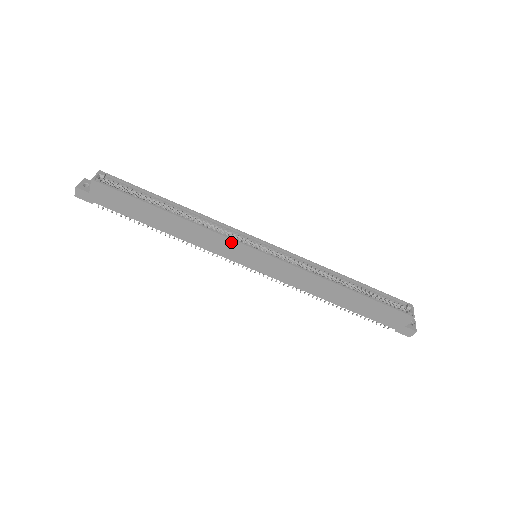
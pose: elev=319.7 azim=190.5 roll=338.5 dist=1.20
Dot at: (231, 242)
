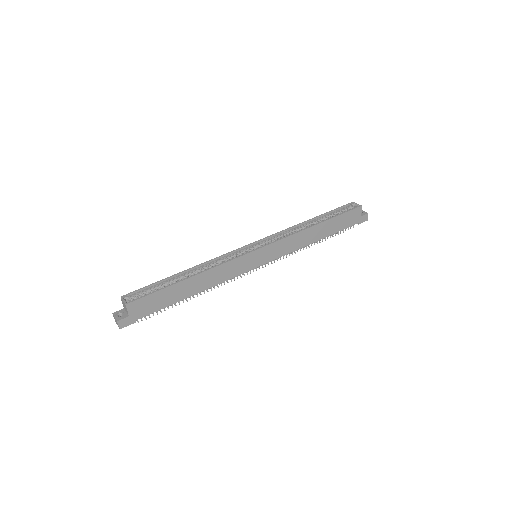
Dot at: (239, 260)
